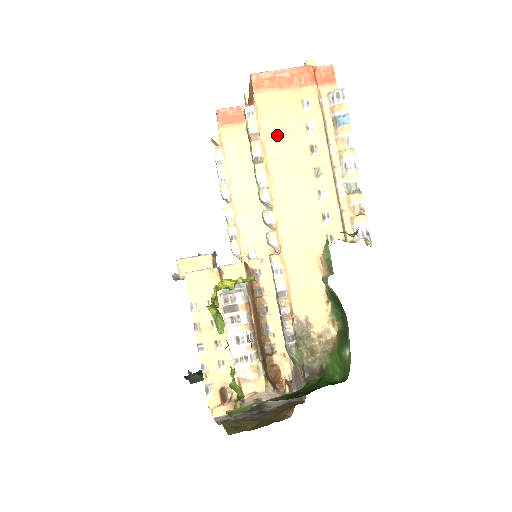
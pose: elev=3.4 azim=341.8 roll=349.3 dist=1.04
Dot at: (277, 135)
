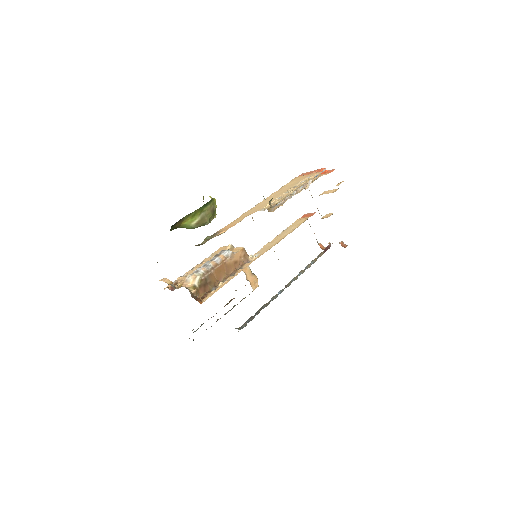
Dot at: (288, 185)
